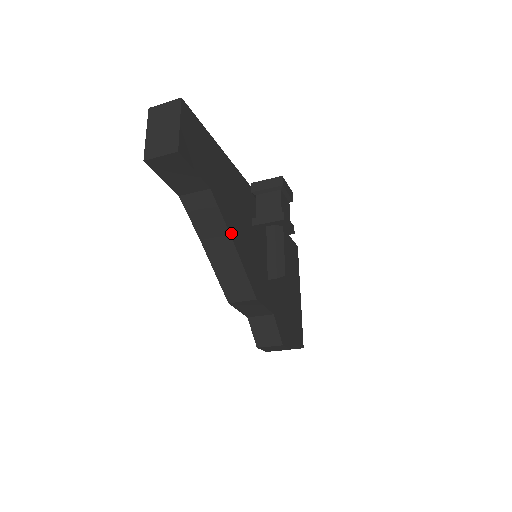
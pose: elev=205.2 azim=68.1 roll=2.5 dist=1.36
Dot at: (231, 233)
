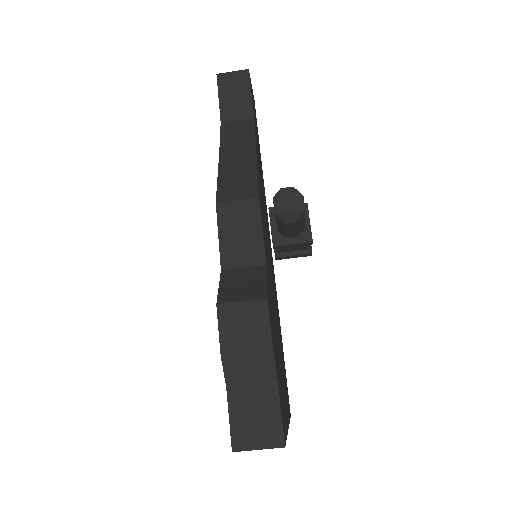
Dot at: (256, 149)
